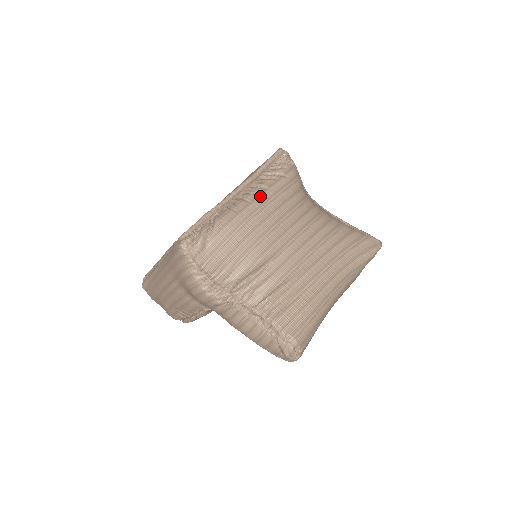
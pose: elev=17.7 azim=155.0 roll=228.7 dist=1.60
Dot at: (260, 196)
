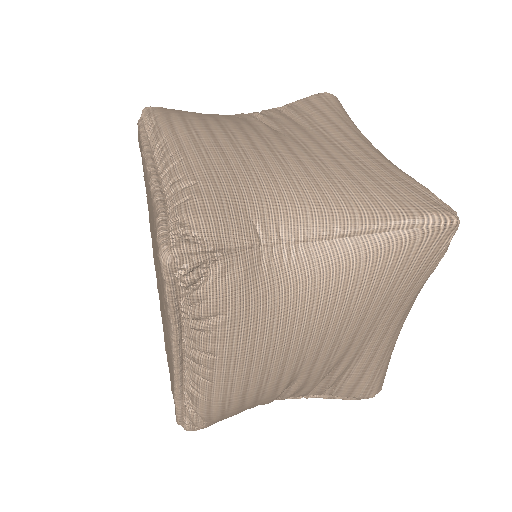
Dot at: (214, 370)
